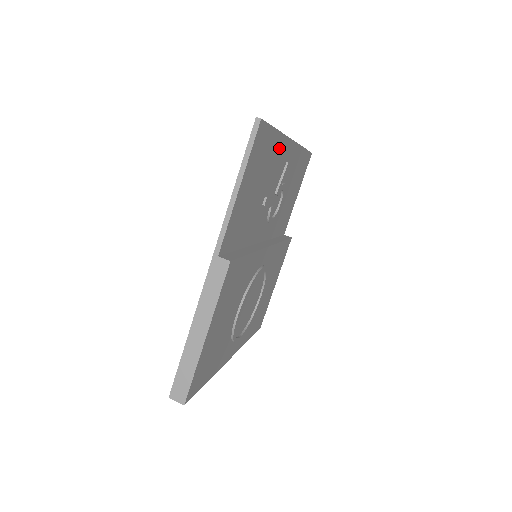
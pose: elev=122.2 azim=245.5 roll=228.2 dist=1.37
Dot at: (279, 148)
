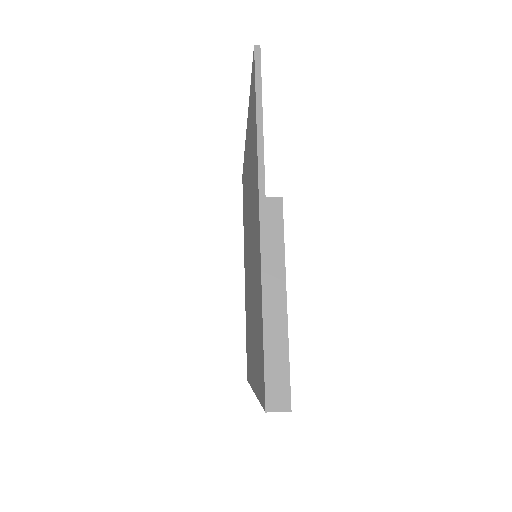
Dot at: occluded
